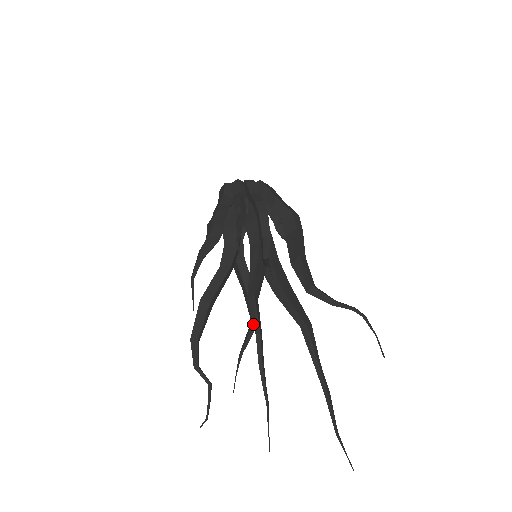
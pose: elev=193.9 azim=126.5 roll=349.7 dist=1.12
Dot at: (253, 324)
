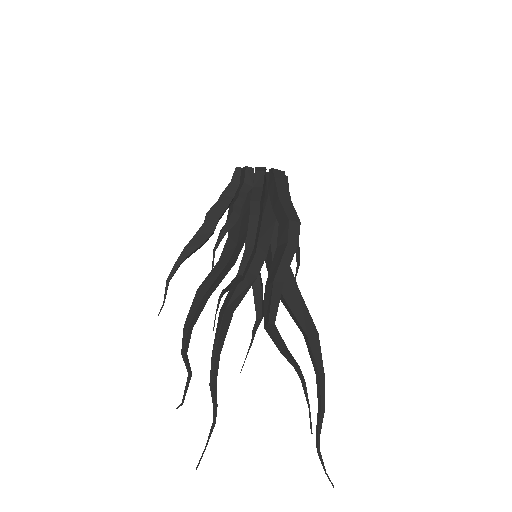
Dot at: (214, 342)
